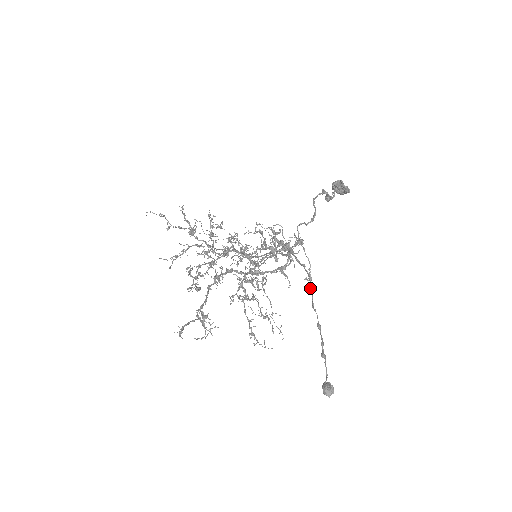
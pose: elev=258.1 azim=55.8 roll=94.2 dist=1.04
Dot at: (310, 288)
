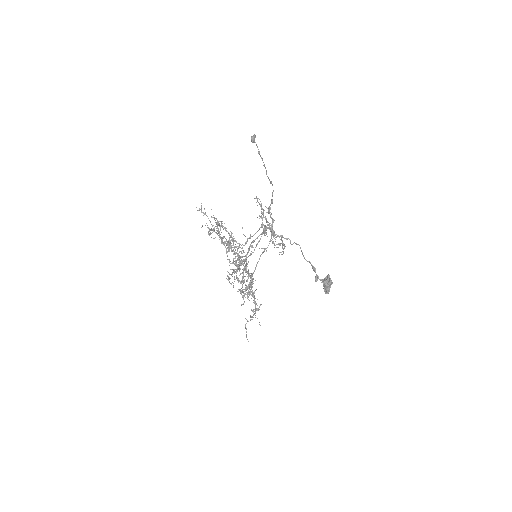
Dot at: (270, 182)
